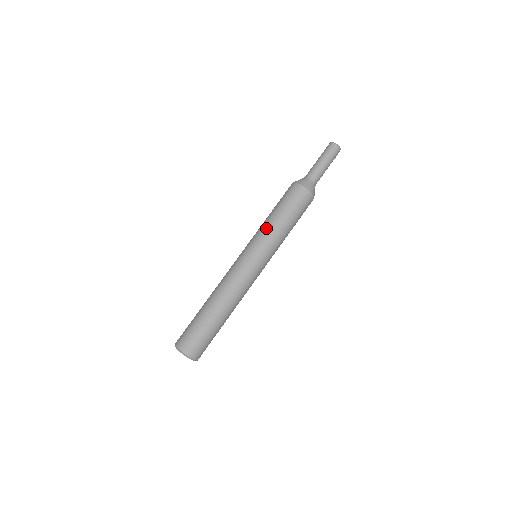
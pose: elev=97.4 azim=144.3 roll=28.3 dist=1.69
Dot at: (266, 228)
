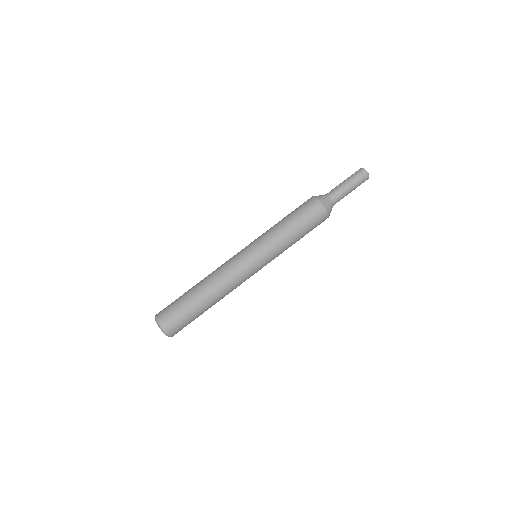
Dot at: (270, 229)
